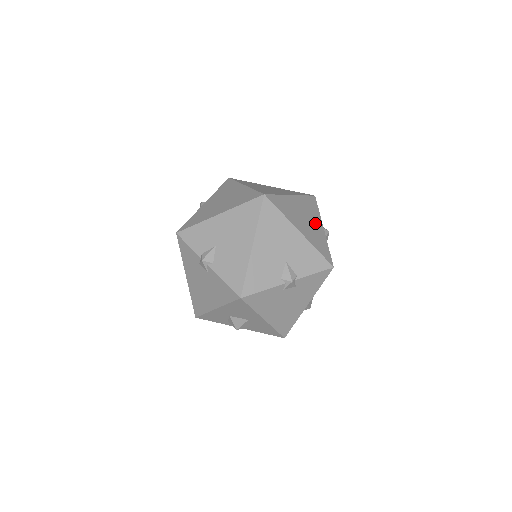
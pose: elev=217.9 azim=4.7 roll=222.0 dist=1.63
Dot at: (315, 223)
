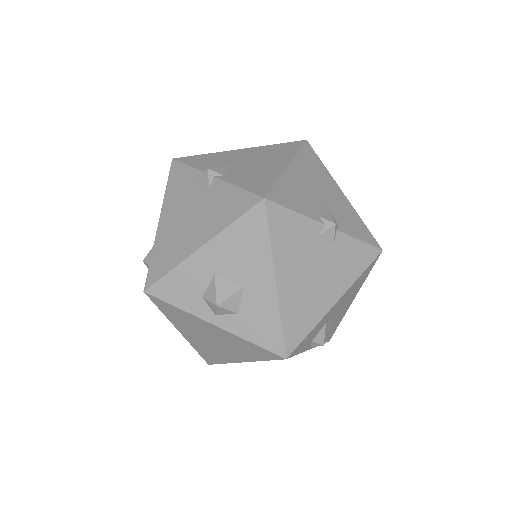
Dot at: occluded
